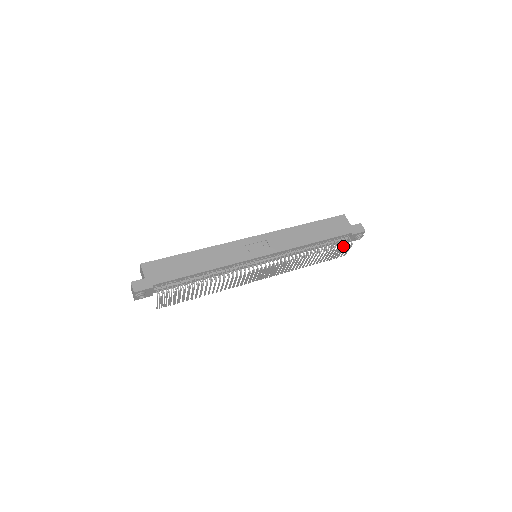
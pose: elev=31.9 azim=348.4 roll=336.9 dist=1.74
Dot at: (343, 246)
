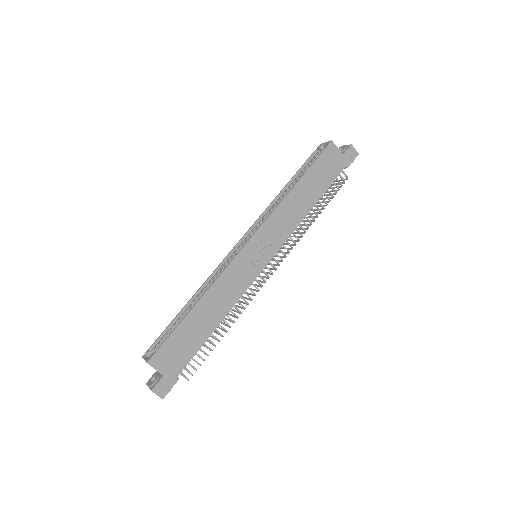
Dot at: occluded
